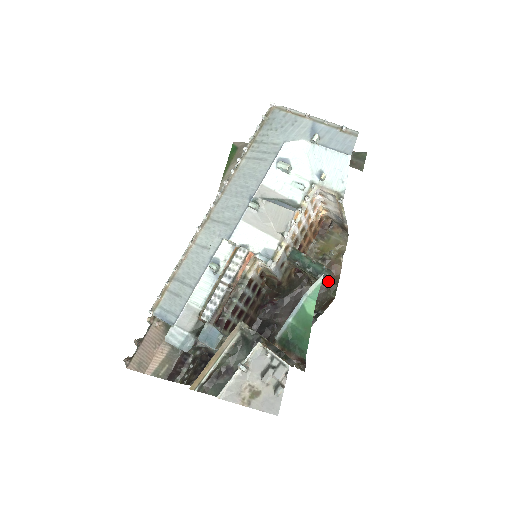
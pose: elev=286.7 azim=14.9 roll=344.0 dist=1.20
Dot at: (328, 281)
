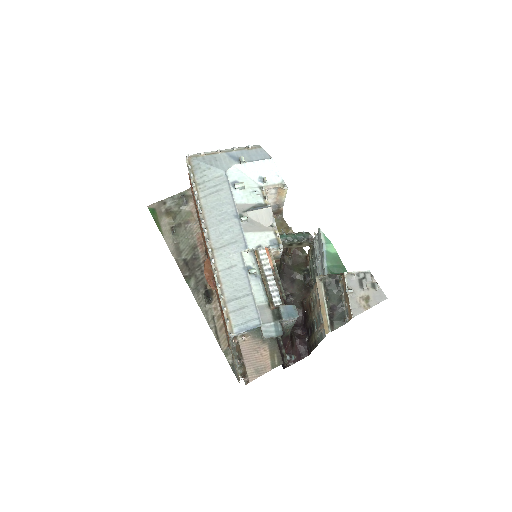
Dot at: (312, 238)
